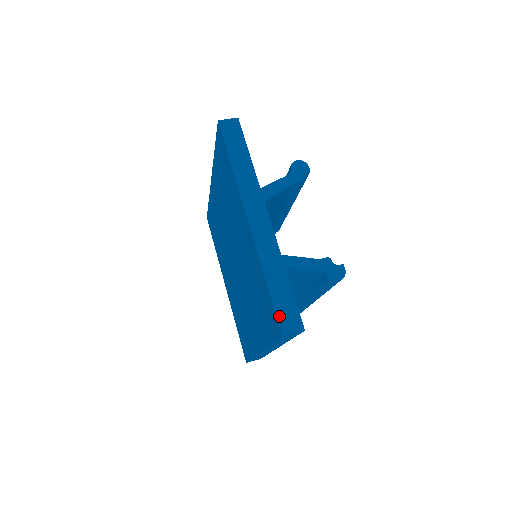
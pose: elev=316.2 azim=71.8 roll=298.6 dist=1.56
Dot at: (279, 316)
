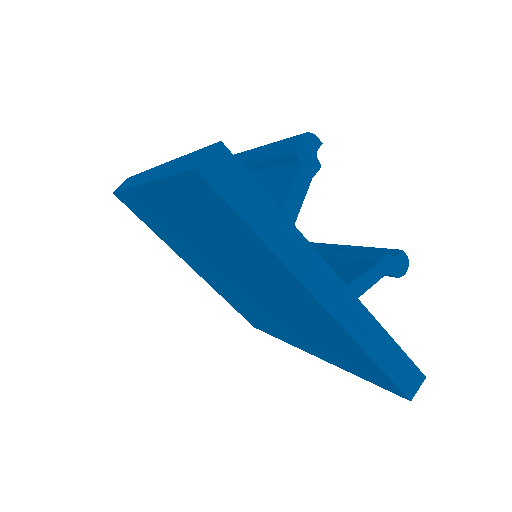
Dot at: (400, 385)
